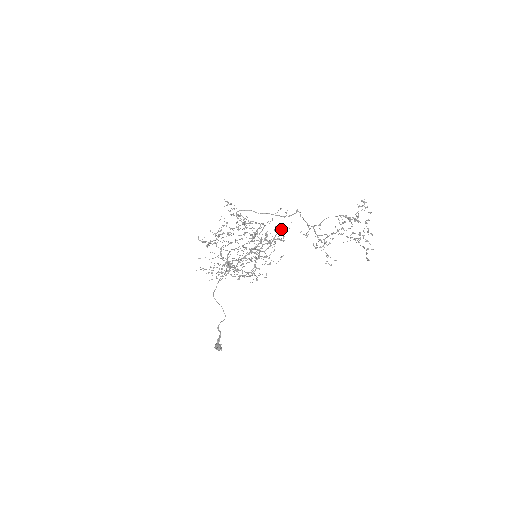
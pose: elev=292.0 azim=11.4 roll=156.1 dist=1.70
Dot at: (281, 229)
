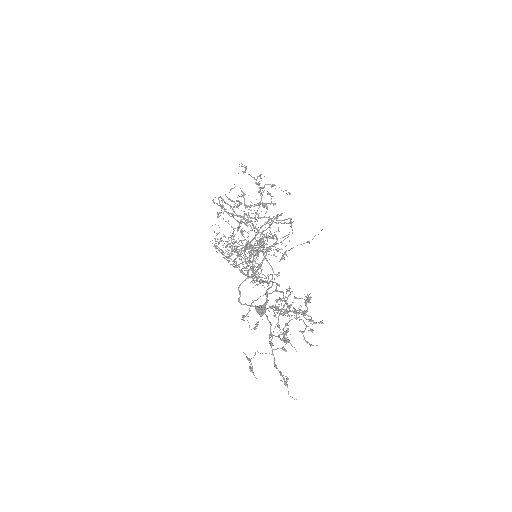
Dot at: occluded
